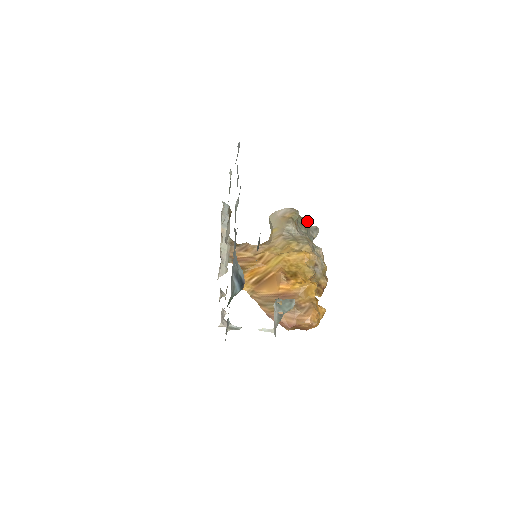
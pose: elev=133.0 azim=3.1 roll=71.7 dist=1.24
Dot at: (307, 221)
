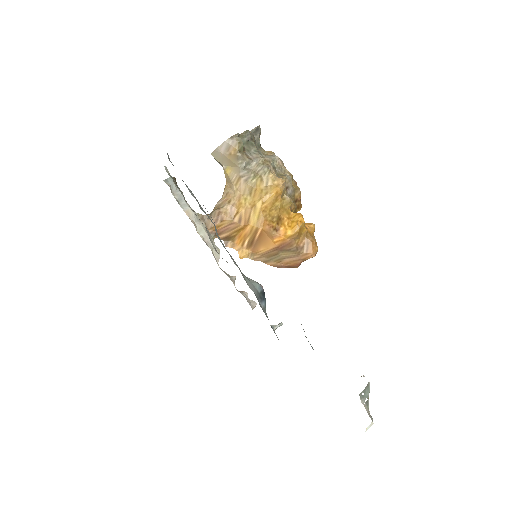
Dot at: (248, 133)
